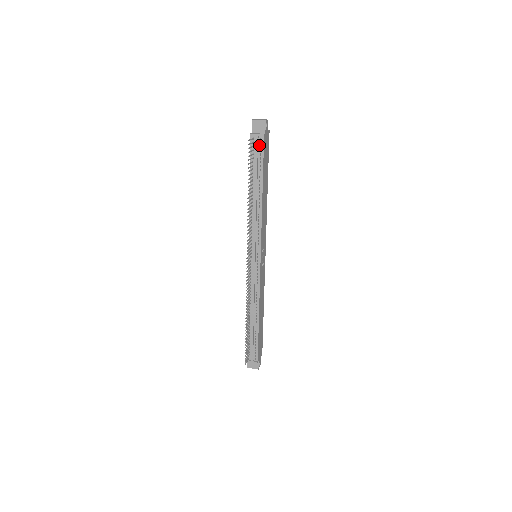
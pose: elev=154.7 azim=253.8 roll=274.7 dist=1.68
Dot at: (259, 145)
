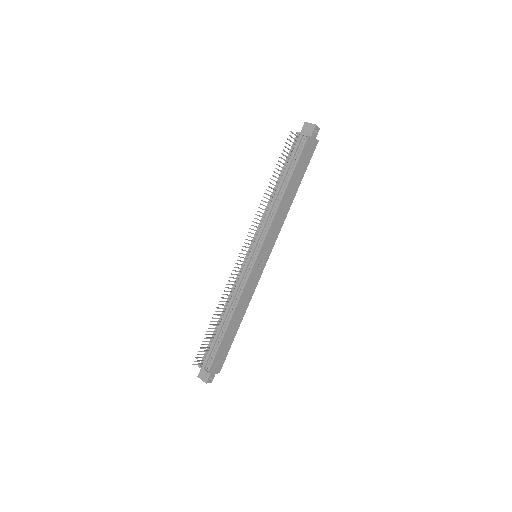
Dot at: (301, 144)
